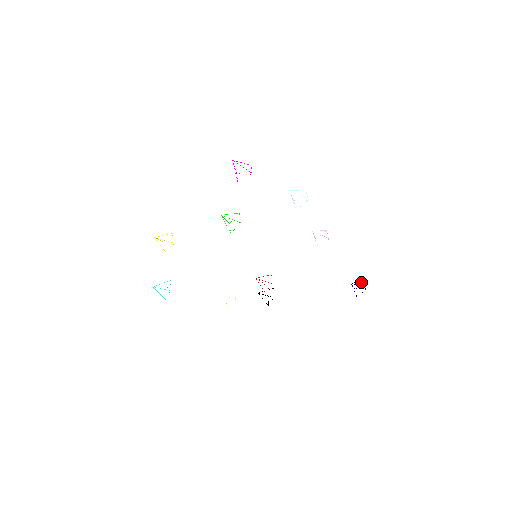
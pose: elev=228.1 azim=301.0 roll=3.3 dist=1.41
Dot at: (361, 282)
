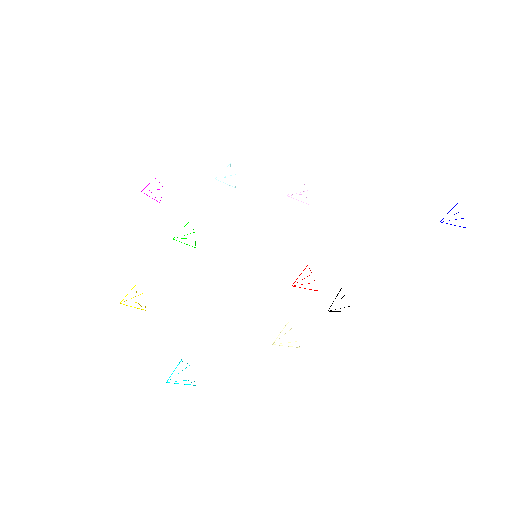
Dot at: occluded
